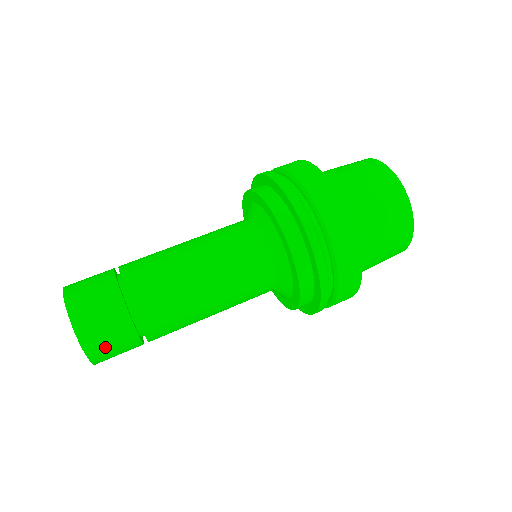
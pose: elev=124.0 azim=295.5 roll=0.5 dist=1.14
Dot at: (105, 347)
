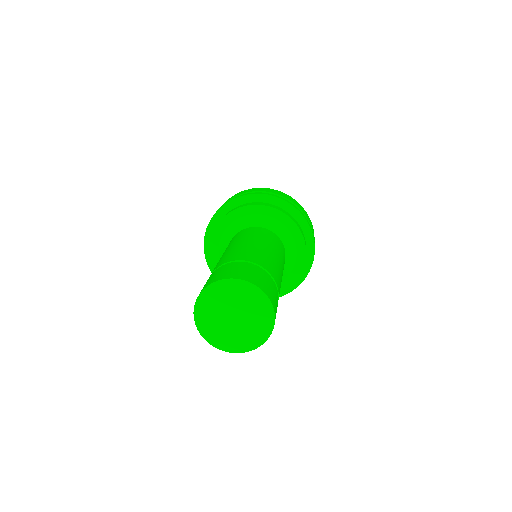
Dot at: (272, 294)
